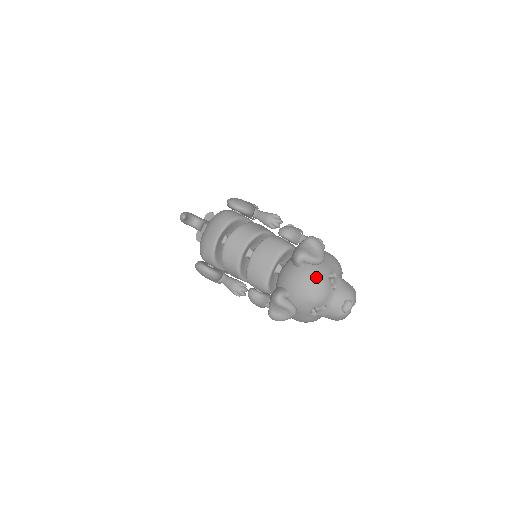
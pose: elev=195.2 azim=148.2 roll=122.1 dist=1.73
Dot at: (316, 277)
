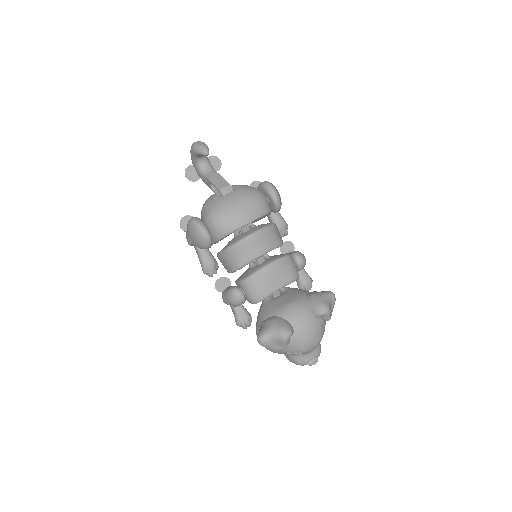
Dot at: (321, 333)
